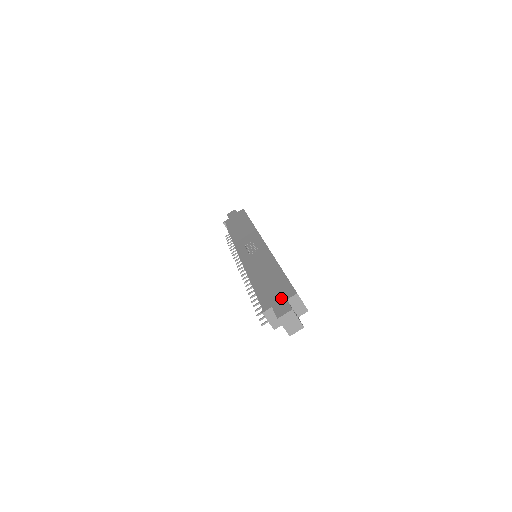
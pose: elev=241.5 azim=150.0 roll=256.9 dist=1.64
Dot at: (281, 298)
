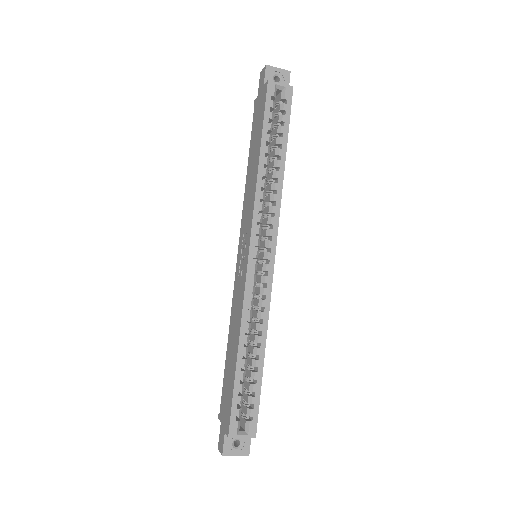
Dot at: (224, 422)
